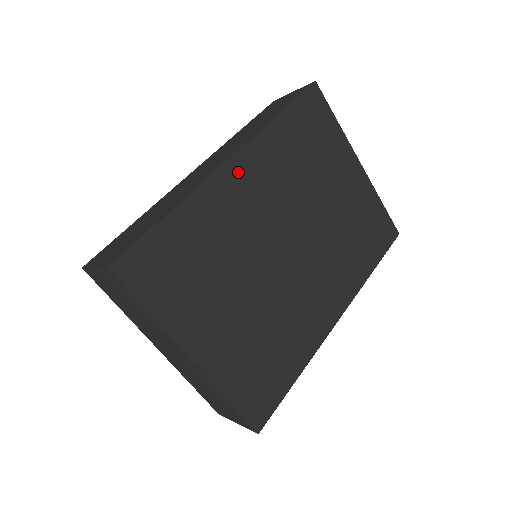
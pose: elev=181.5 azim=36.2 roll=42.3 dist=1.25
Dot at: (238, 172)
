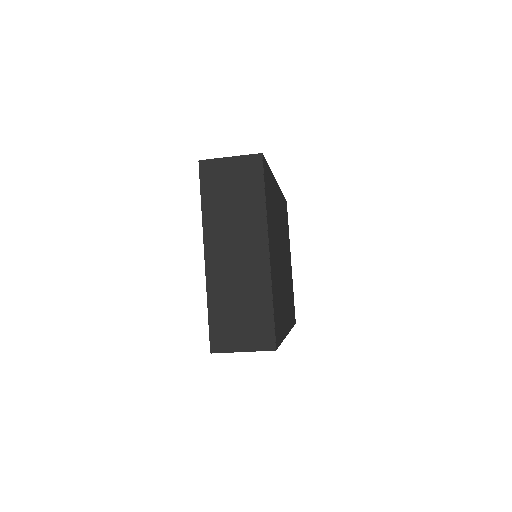
Dot at: (278, 193)
